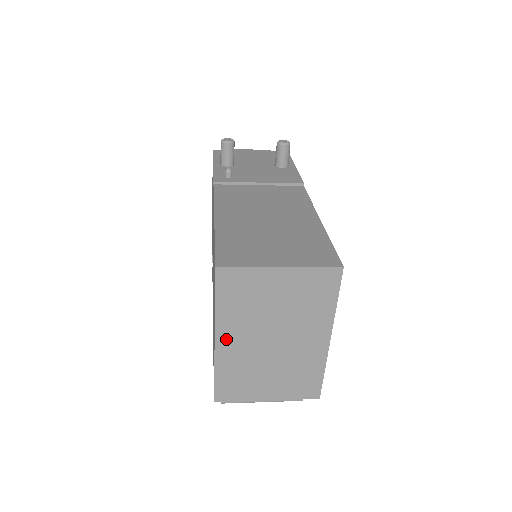
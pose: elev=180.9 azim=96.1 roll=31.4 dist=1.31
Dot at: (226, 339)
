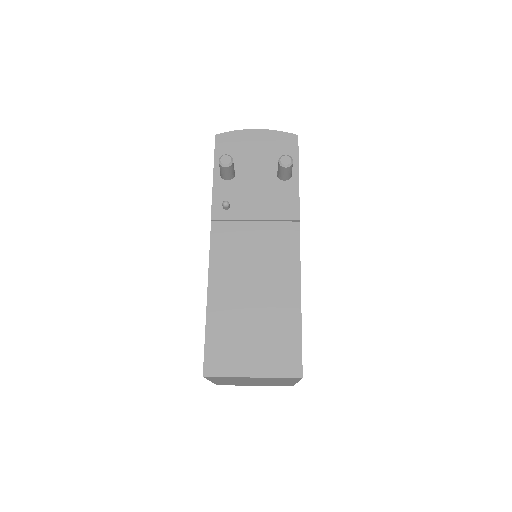
Dot at: (219, 381)
